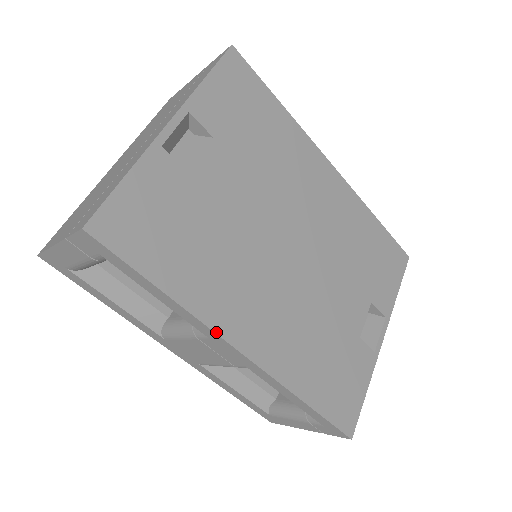
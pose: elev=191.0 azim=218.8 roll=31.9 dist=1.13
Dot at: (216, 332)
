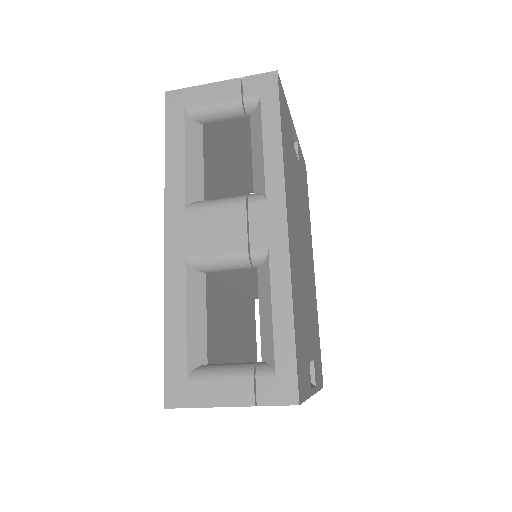
Dot at: (285, 191)
